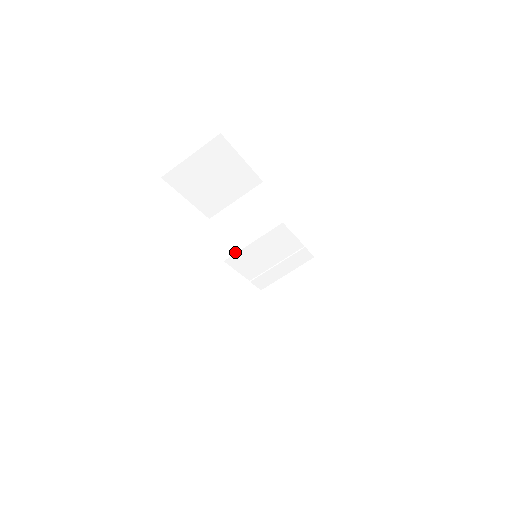
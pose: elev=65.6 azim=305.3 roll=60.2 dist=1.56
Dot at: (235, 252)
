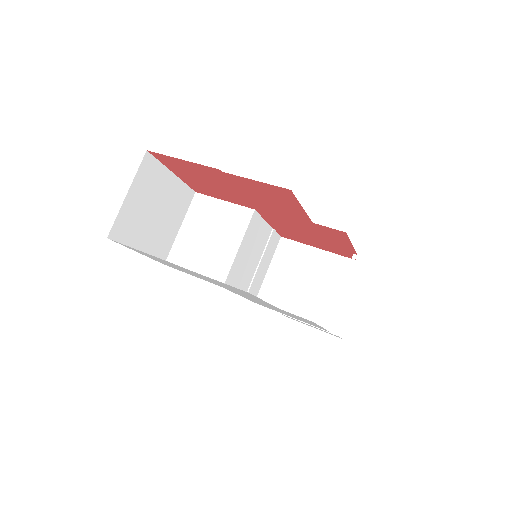
Dot at: (228, 270)
